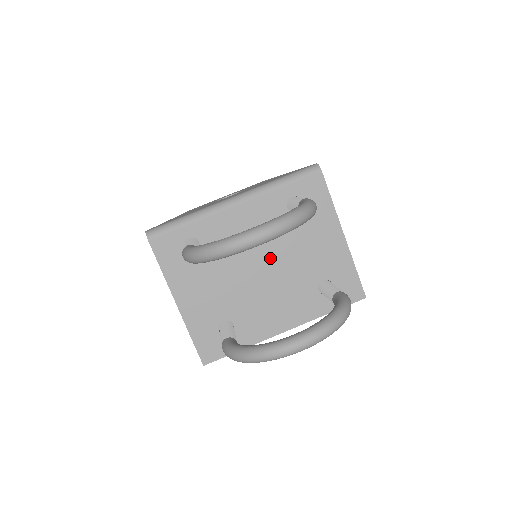
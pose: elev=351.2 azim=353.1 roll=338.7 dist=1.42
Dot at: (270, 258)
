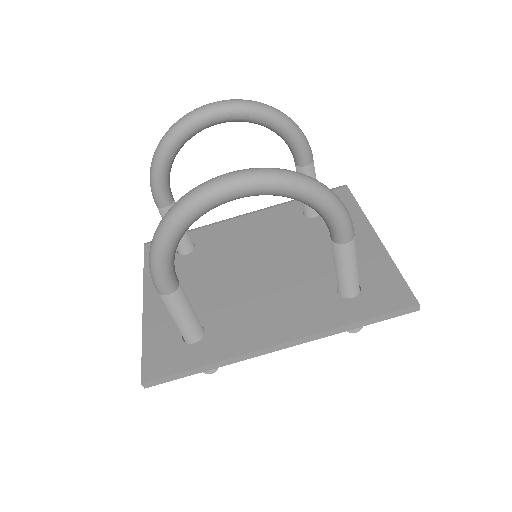
Dot at: (273, 258)
